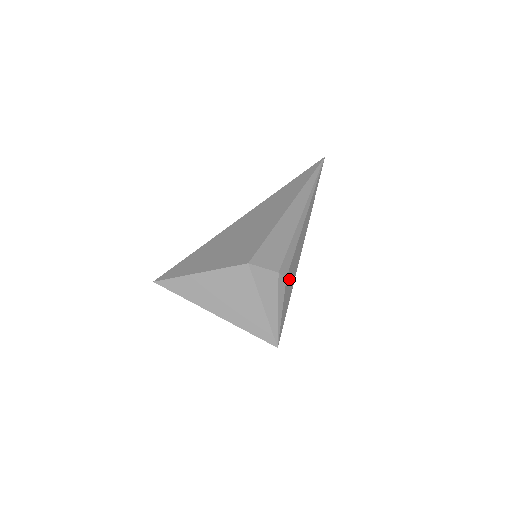
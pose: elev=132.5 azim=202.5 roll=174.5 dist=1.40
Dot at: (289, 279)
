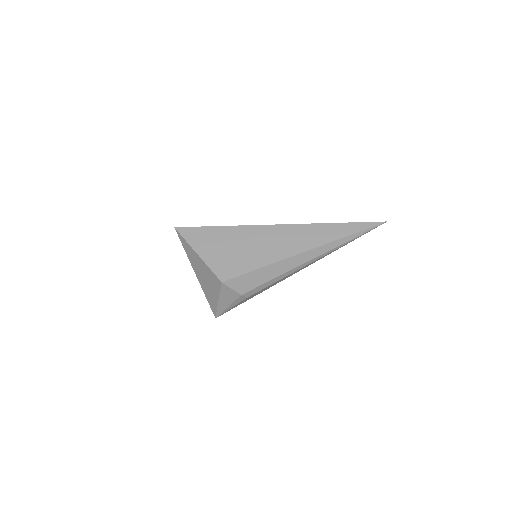
Dot at: (253, 295)
